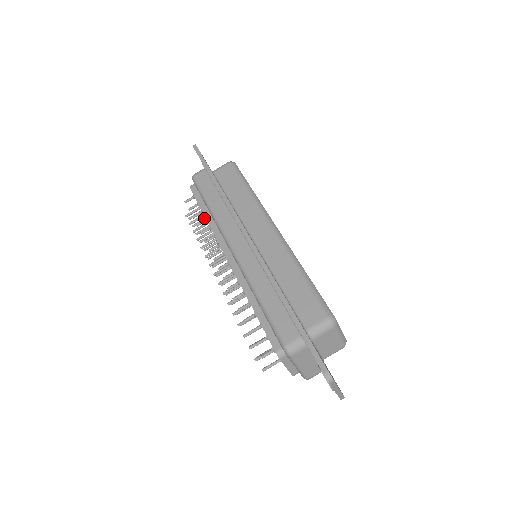
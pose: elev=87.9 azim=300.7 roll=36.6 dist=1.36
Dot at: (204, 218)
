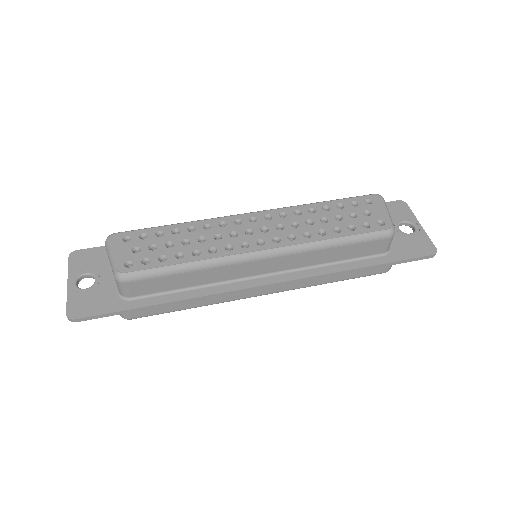
Dot at: occluded
